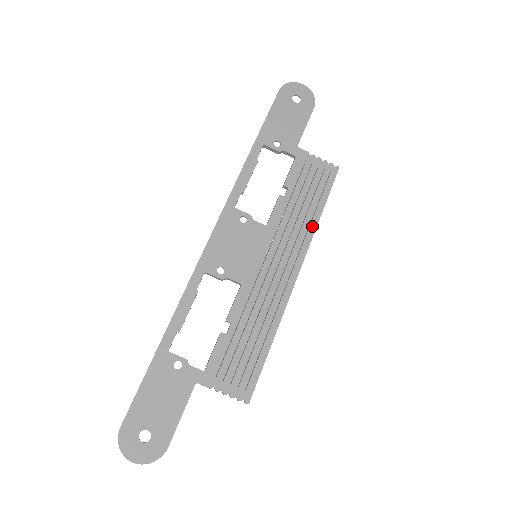
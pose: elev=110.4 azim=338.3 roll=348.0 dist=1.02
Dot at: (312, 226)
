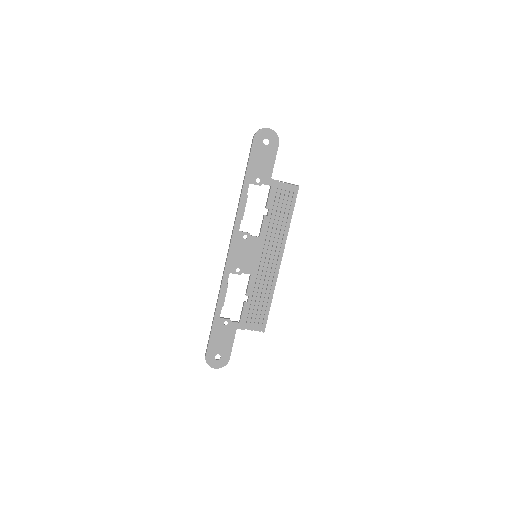
Dot at: (286, 230)
